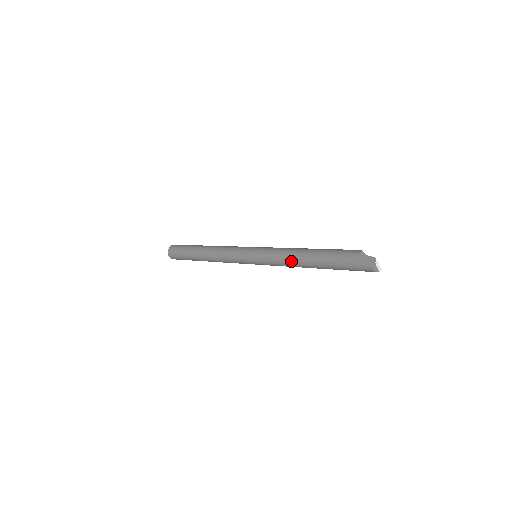
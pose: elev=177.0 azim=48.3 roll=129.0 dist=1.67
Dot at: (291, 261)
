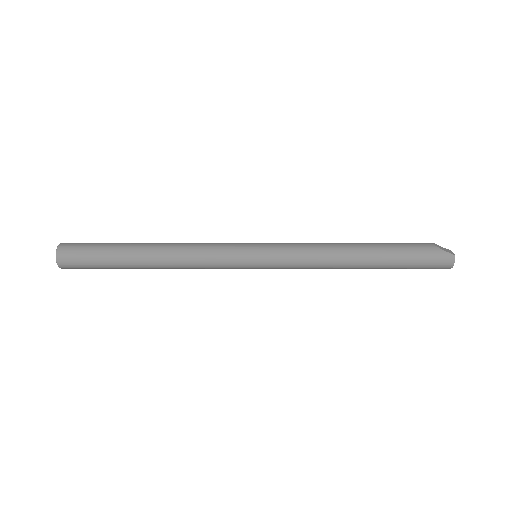
Dot at: (332, 257)
